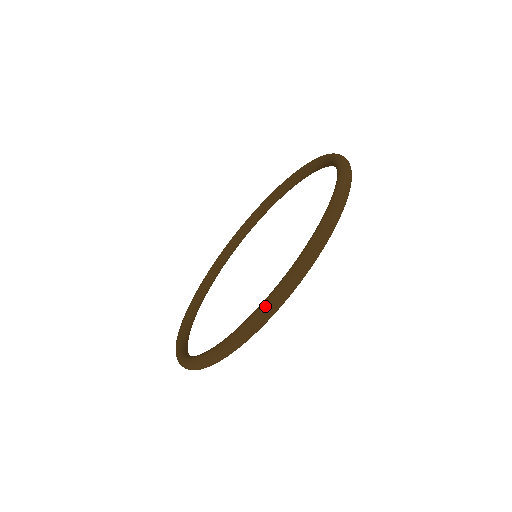
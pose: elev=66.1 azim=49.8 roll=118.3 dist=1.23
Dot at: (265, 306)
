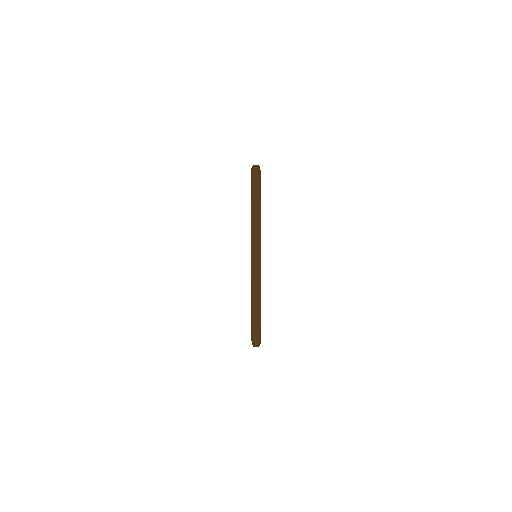
Dot at: (252, 166)
